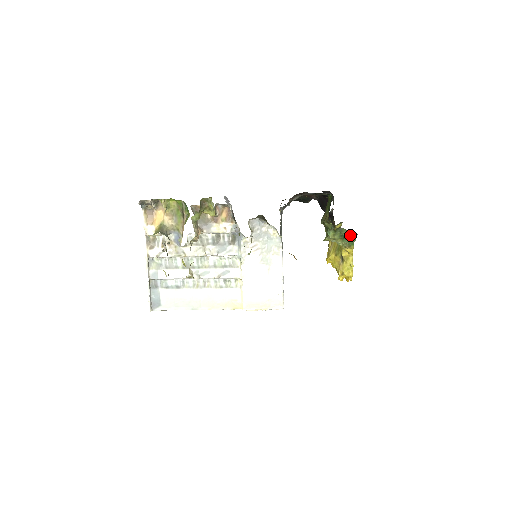
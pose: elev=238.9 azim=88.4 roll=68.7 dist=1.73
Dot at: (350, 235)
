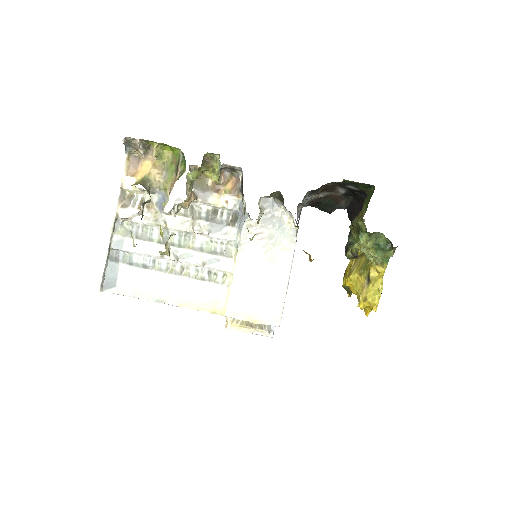
Dot at: (388, 245)
